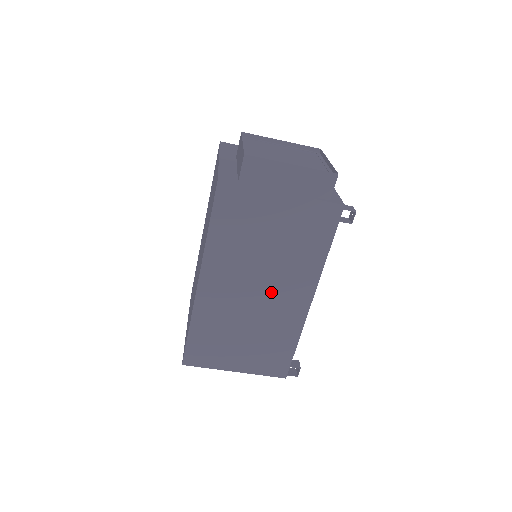
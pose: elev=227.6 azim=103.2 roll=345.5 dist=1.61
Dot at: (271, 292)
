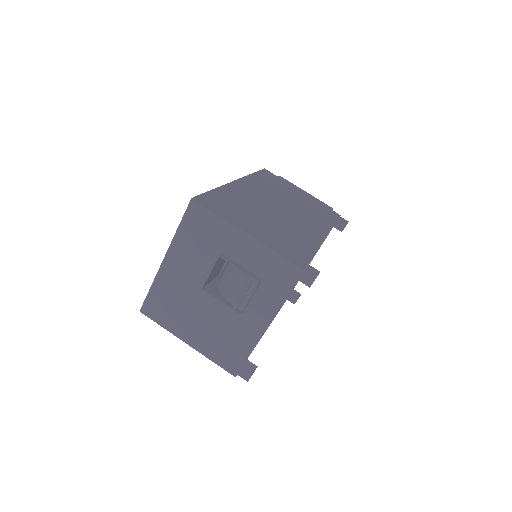
Dot at: (292, 215)
